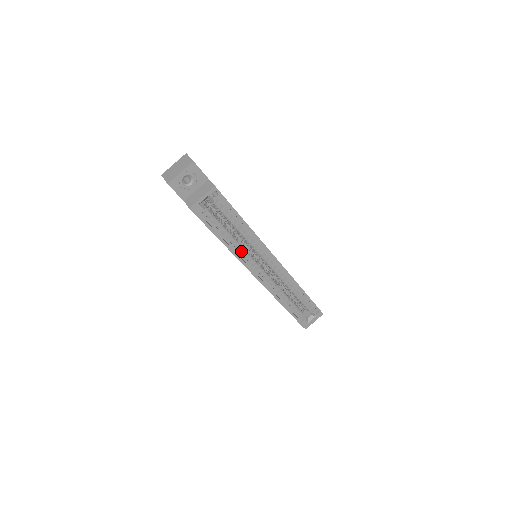
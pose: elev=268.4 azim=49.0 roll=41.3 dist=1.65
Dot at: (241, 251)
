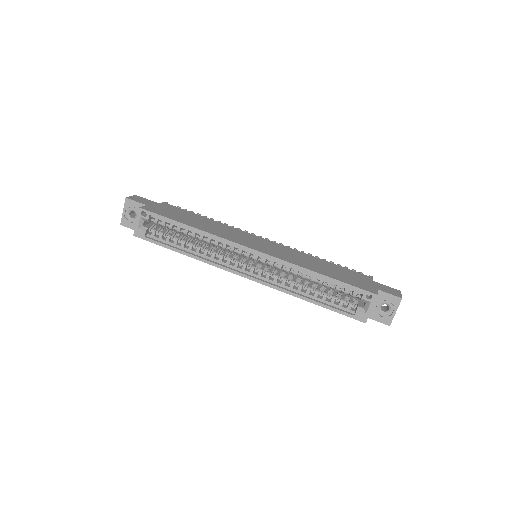
Dot at: (212, 255)
